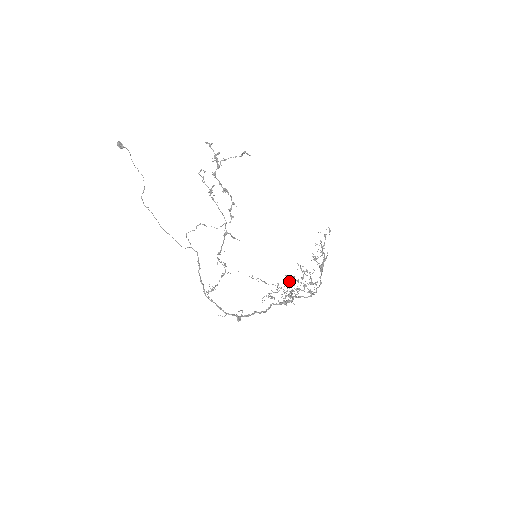
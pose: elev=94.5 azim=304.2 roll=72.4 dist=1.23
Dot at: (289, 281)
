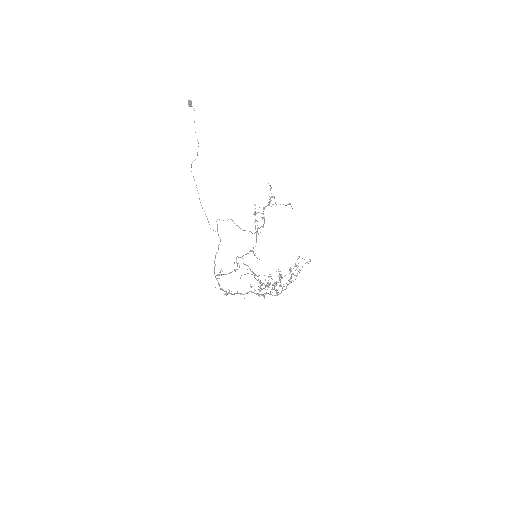
Dot at: occluded
